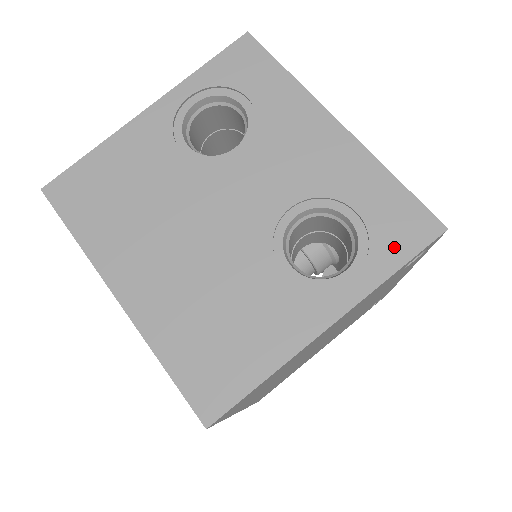
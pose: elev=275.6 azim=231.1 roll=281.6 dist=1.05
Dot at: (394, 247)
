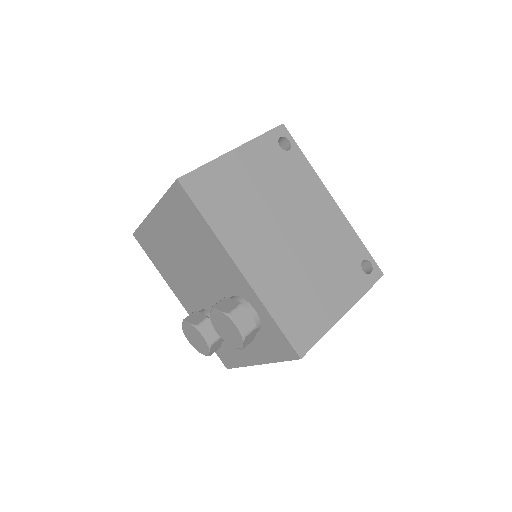
Dot at: occluded
